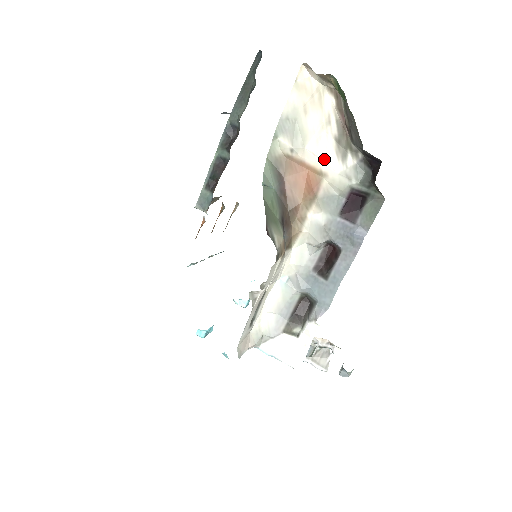
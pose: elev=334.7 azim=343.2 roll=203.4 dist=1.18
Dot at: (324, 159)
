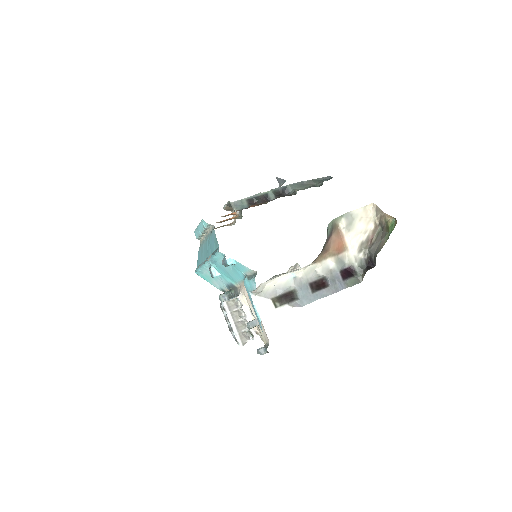
Dot at: (353, 244)
